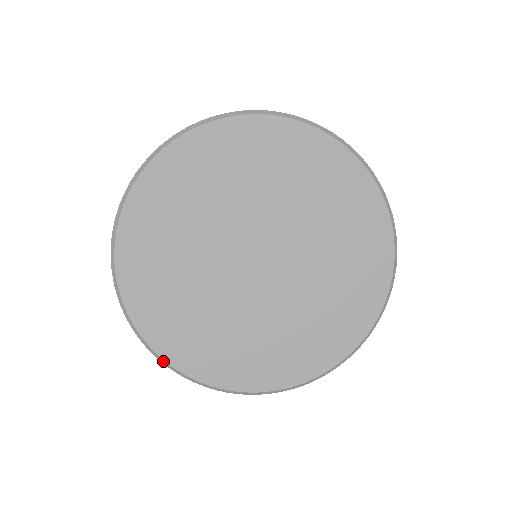
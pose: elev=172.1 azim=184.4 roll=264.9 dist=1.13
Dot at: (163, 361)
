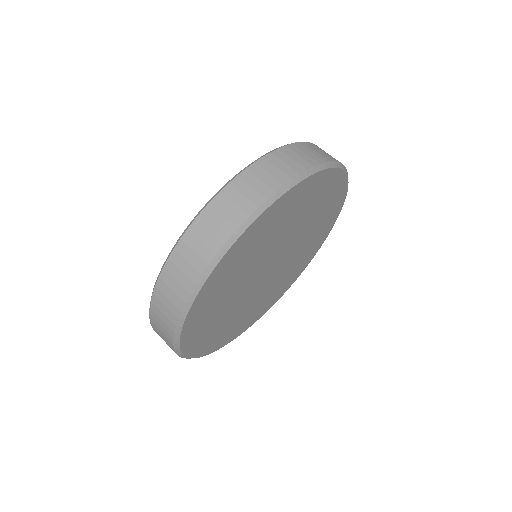
Dot at: (205, 355)
